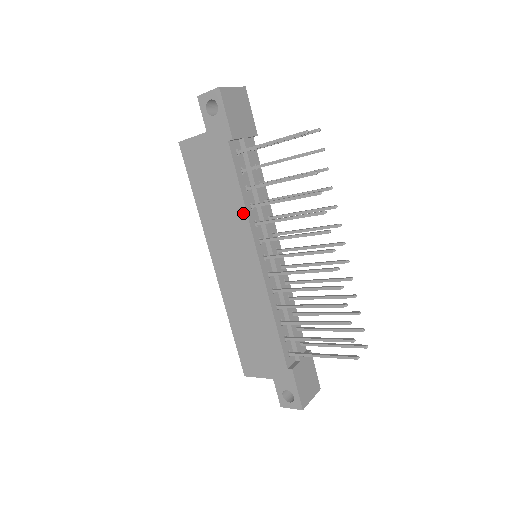
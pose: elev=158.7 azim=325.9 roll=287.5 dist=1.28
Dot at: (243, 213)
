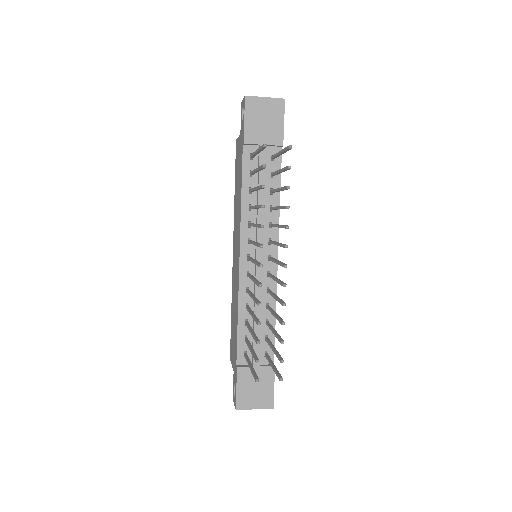
Dot at: (240, 211)
